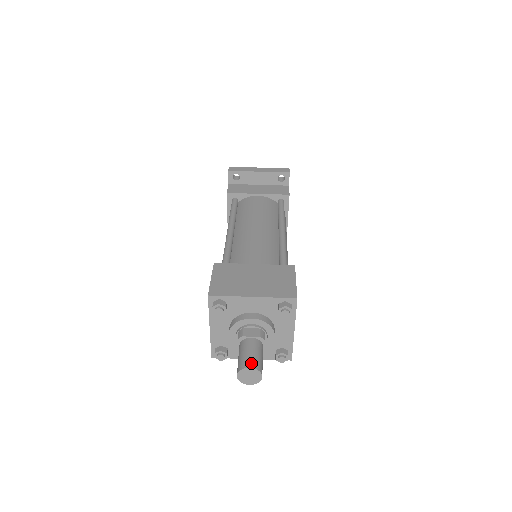
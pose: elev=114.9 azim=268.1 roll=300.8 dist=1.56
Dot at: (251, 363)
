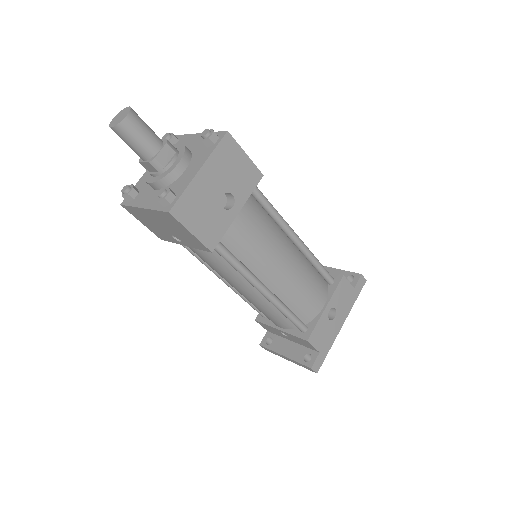
Dot at: (134, 111)
